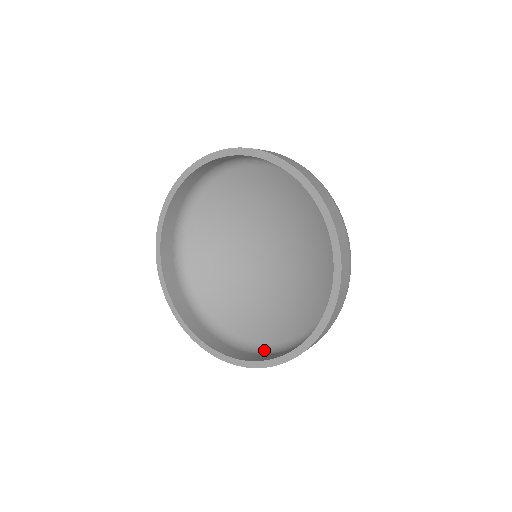
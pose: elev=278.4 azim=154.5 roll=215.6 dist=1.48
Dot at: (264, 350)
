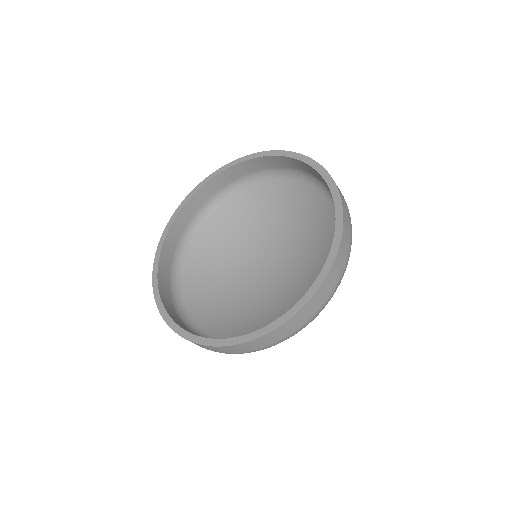
Dot at: (189, 324)
